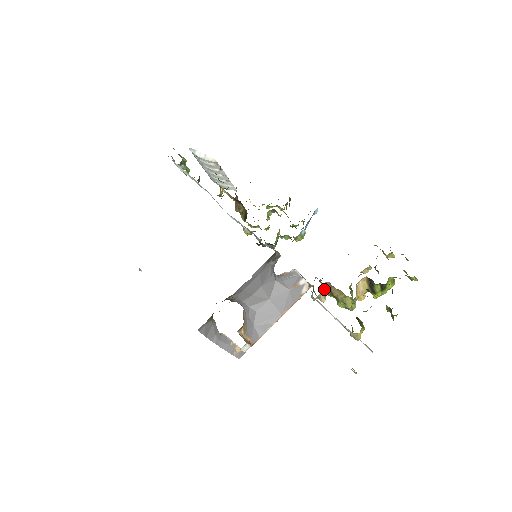
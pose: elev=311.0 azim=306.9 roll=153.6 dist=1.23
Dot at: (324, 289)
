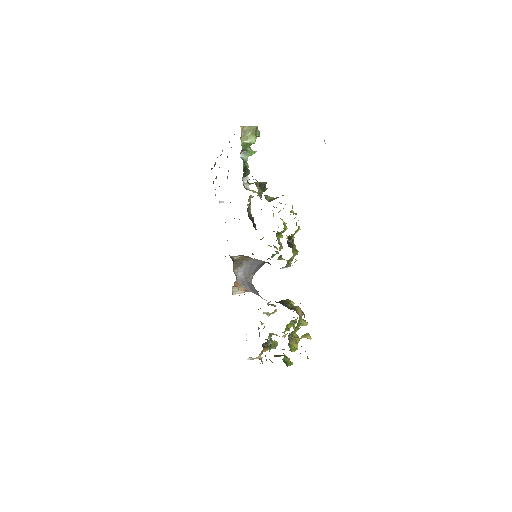
Dot at: (264, 313)
